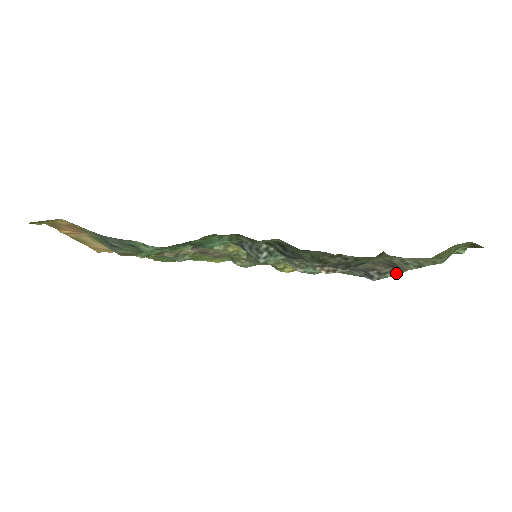
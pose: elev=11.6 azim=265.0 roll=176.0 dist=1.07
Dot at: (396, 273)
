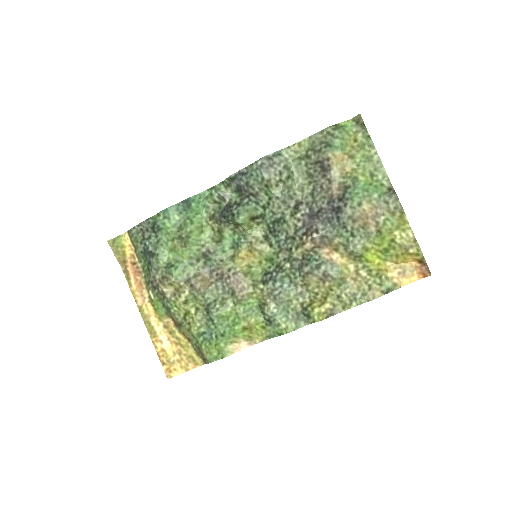
Dot at: (350, 189)
